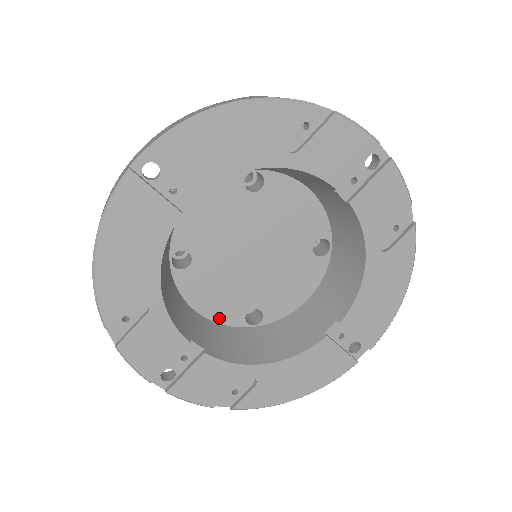
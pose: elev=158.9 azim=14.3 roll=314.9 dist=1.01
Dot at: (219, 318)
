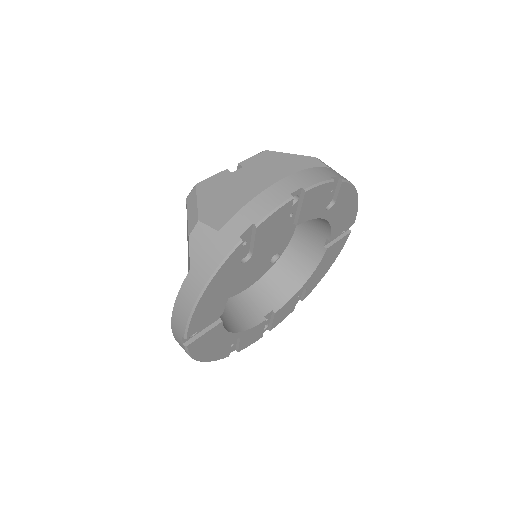
Dot at: (259, 278)
